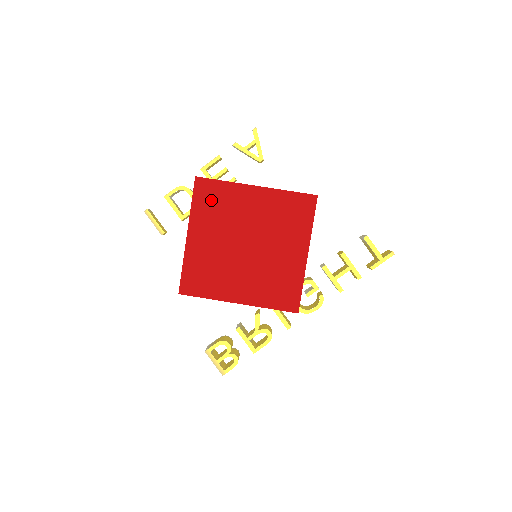
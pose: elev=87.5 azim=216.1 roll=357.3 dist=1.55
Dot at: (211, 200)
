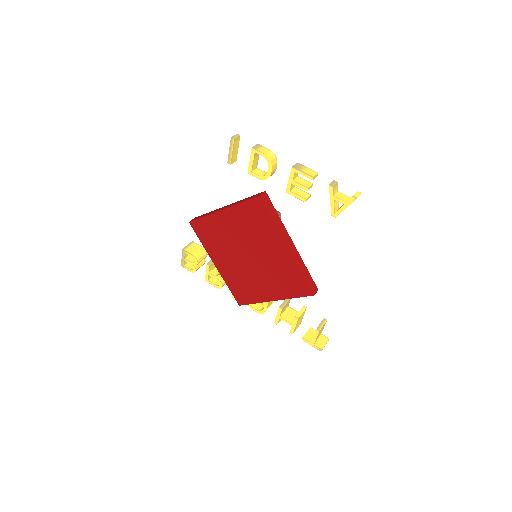
Dot at: (255, 217)
